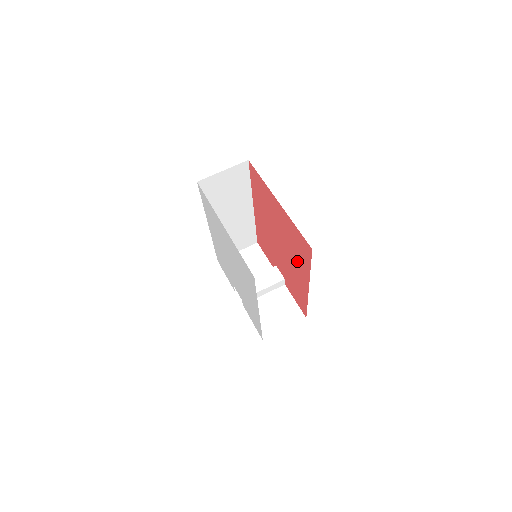
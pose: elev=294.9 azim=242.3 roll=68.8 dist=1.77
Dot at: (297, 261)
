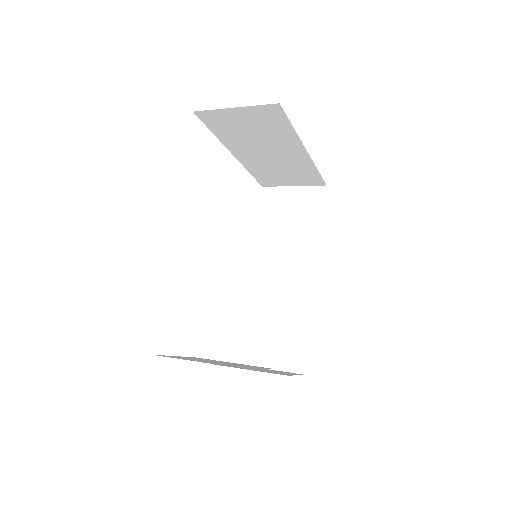
Dot at: occluded
